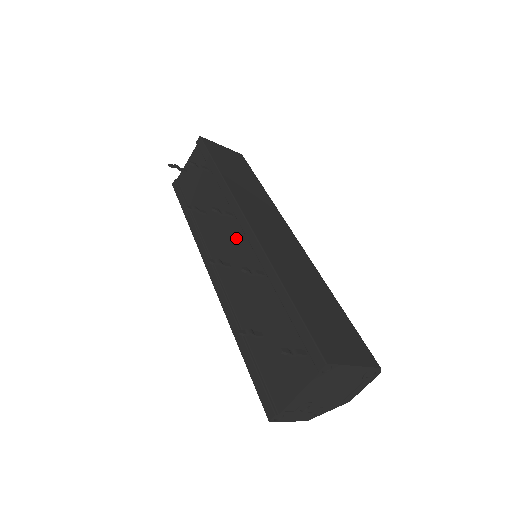
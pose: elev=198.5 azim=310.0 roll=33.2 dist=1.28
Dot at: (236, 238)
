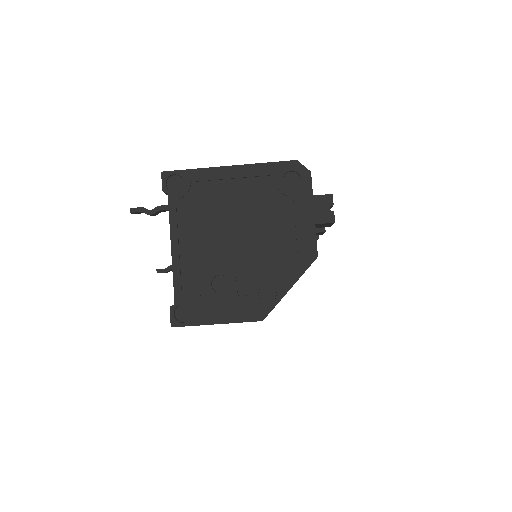
Dot at: occluded
